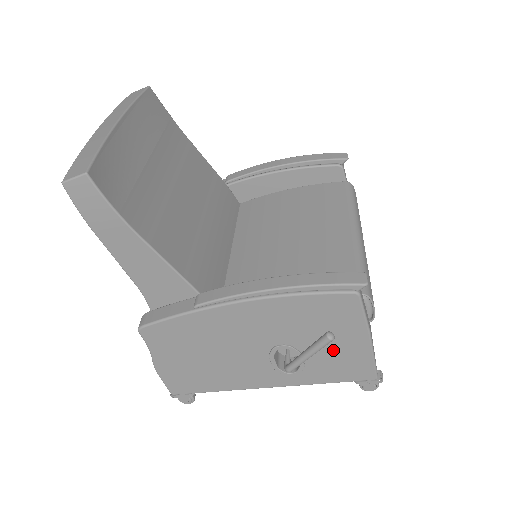
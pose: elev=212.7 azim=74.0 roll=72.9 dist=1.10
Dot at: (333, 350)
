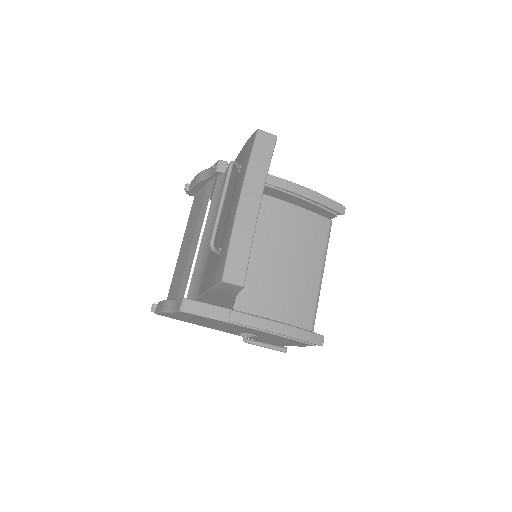
Dot at: (275, 341)
